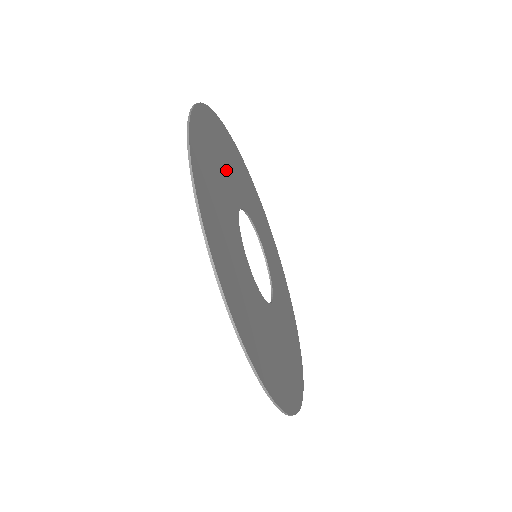
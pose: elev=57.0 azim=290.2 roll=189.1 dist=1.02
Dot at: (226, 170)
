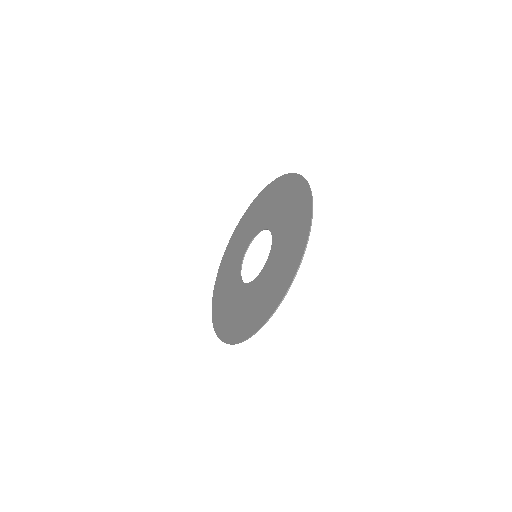
Dot at: (262, 215)
